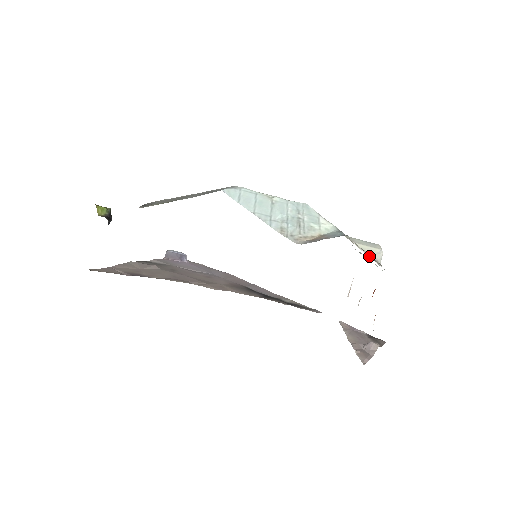
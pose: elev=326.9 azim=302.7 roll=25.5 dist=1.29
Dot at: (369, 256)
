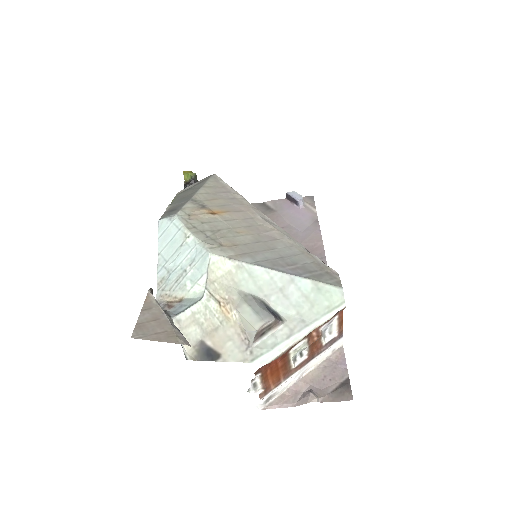
Dot at: (242, 331)
